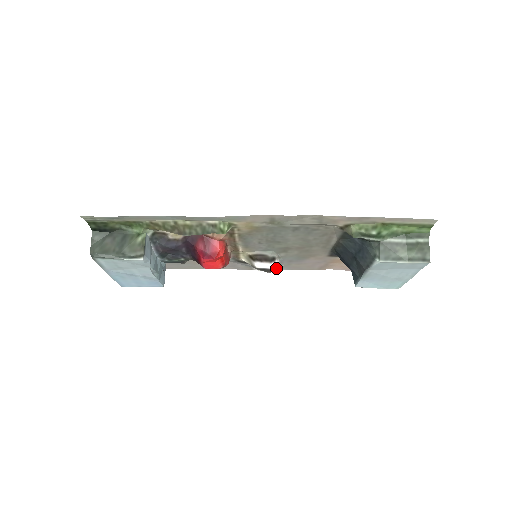
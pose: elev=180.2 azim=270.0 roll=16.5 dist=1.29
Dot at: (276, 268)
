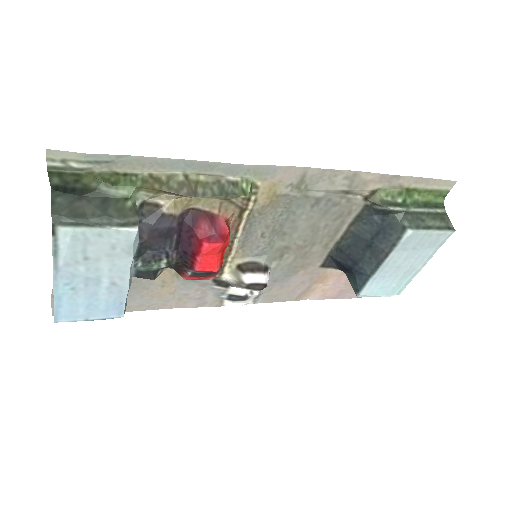
Dot at: (250, 300)
